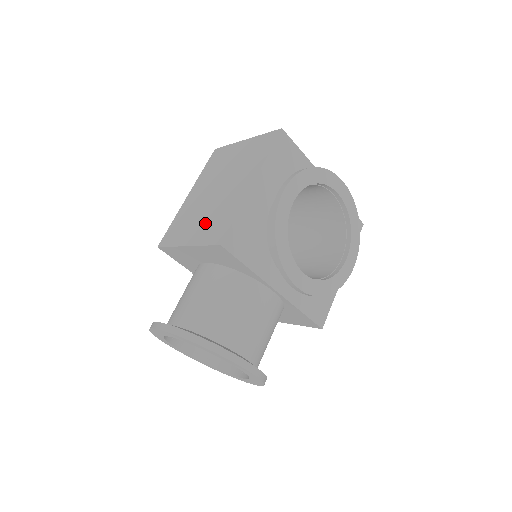
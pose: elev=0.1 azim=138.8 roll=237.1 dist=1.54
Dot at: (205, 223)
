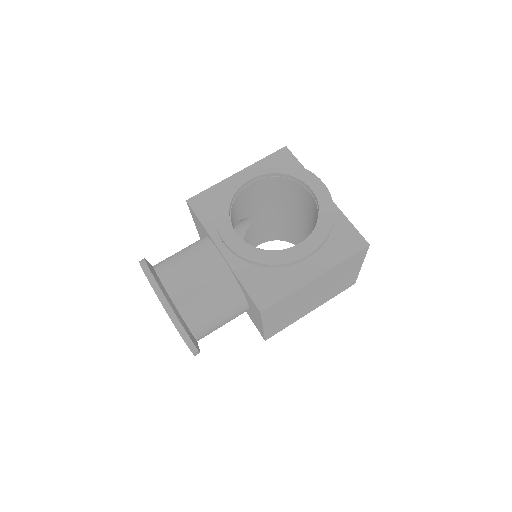
Dot at: occluded
